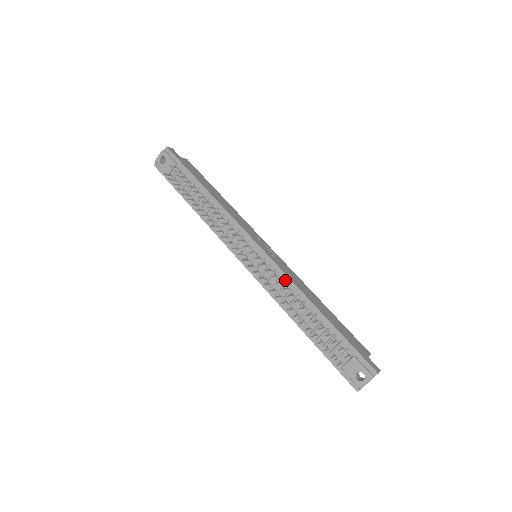
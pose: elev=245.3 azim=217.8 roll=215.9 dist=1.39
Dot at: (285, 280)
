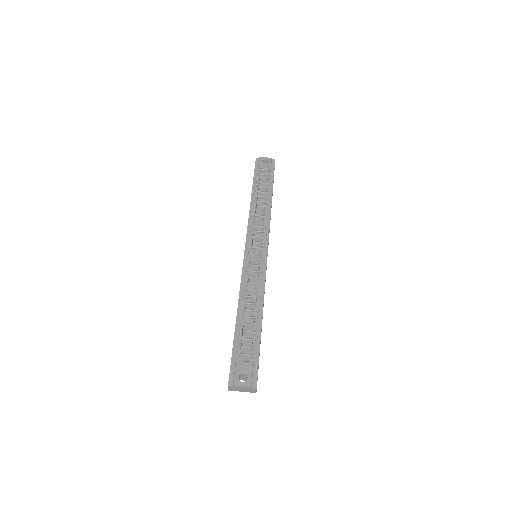
Dot at: (261, 282)
